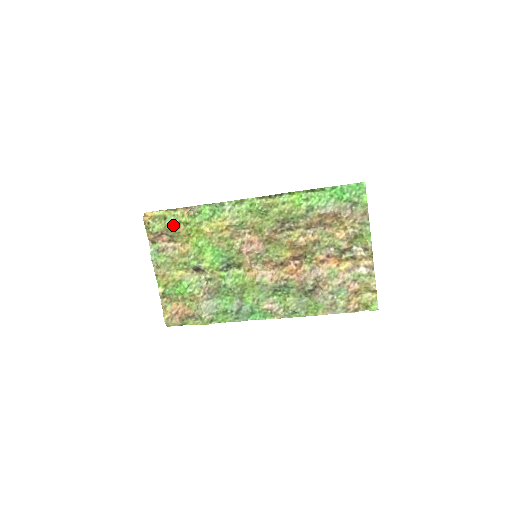
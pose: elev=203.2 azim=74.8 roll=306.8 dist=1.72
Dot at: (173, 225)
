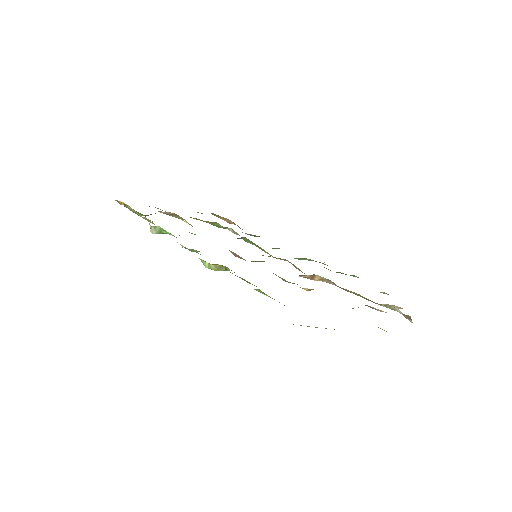
Dot at: occluded
